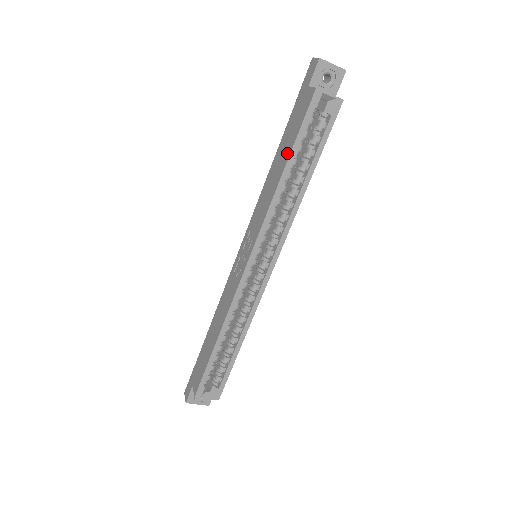
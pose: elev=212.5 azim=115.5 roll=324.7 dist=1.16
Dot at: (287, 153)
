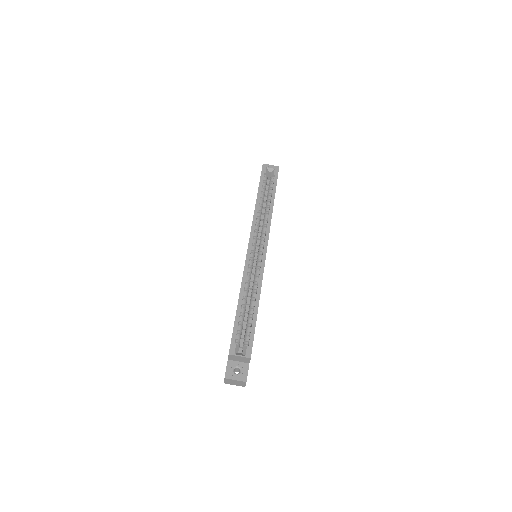
Dot at: occluded
